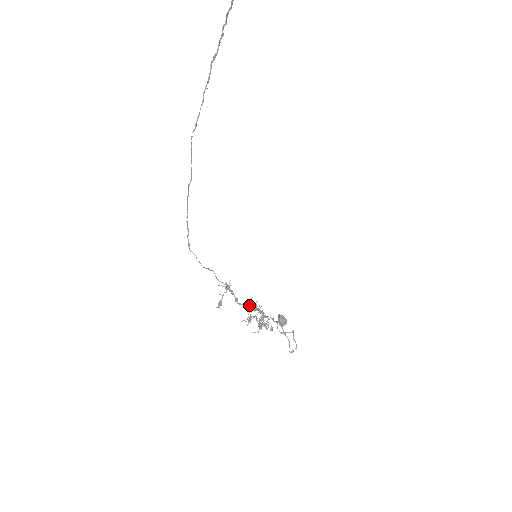
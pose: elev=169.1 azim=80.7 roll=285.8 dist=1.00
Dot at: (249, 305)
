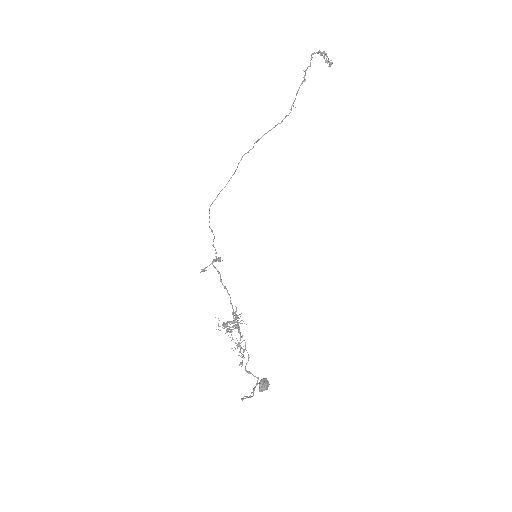
Dot at: occluded
